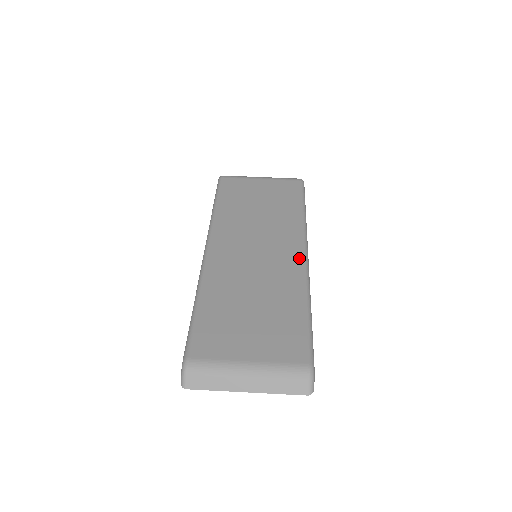
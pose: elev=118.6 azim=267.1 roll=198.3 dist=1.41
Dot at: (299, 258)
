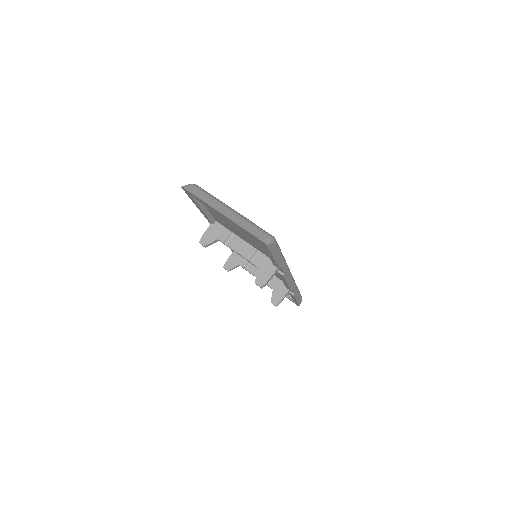
Dot at: occluded
